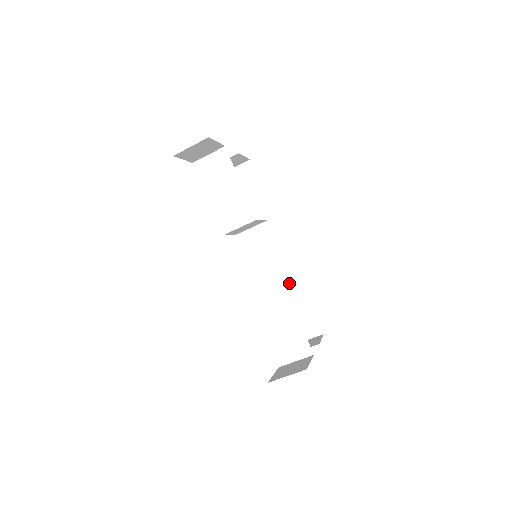
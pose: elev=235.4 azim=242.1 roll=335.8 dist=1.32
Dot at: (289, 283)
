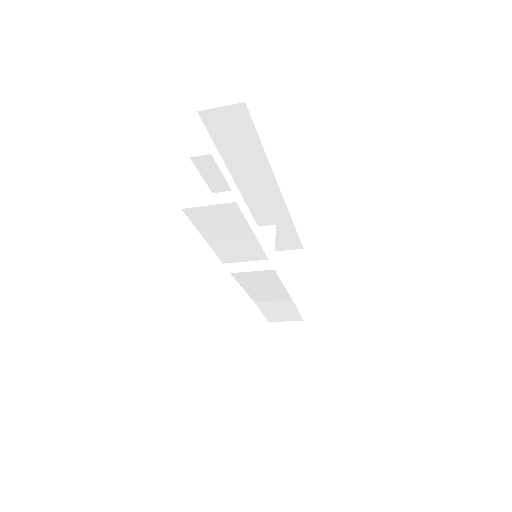
Dot at: (276, 217)
